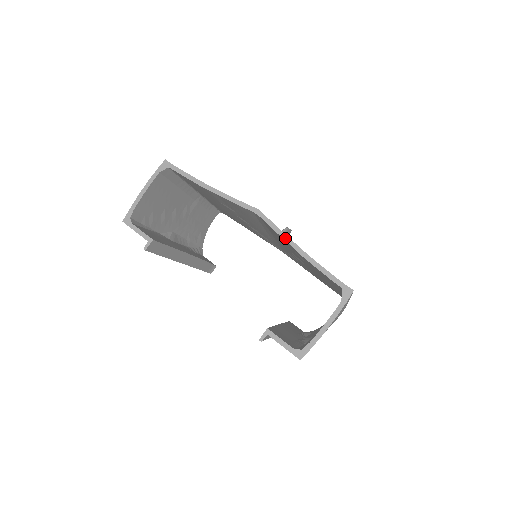
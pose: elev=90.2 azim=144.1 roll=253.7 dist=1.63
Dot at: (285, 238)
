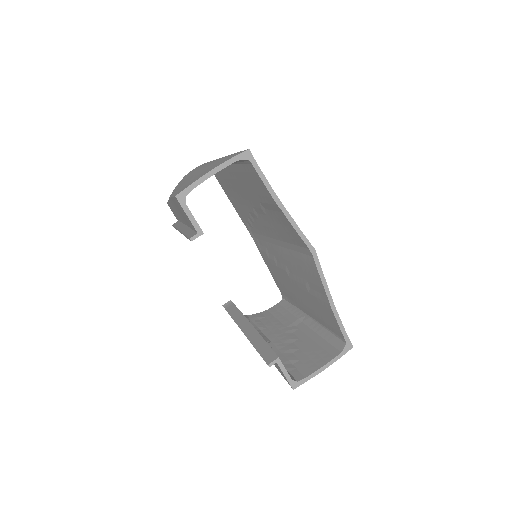
Dot at: (325, 285)
